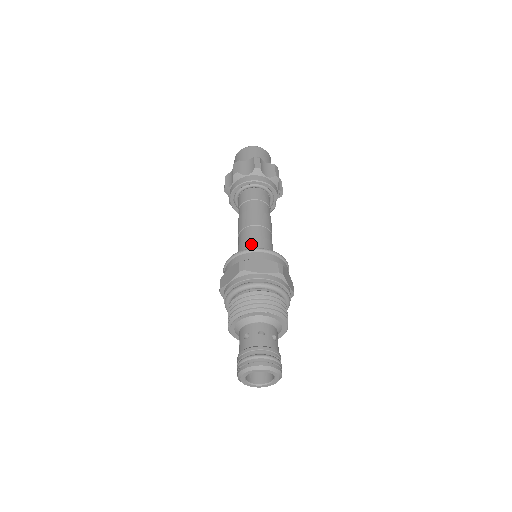
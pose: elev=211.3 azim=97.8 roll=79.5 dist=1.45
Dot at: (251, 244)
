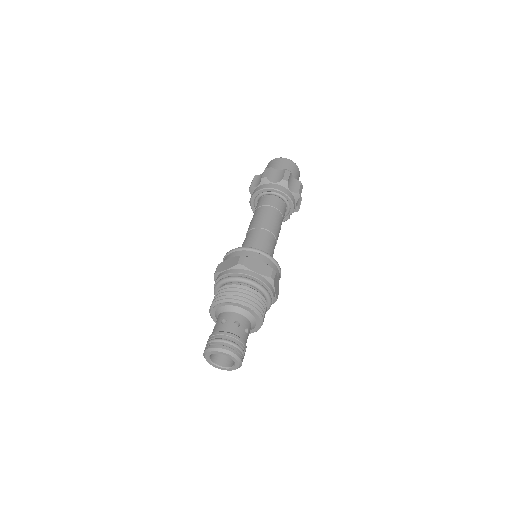
Dot at: (256, 244)
